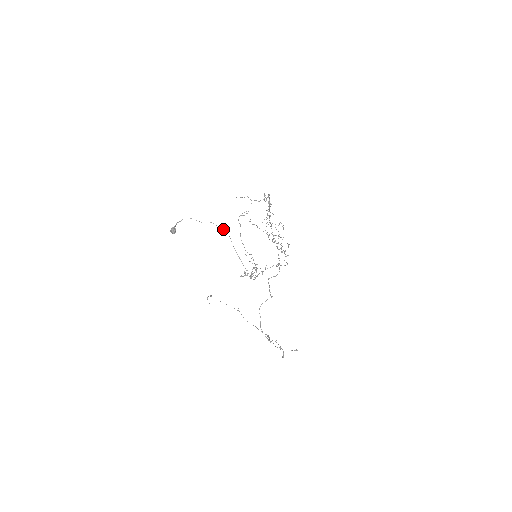
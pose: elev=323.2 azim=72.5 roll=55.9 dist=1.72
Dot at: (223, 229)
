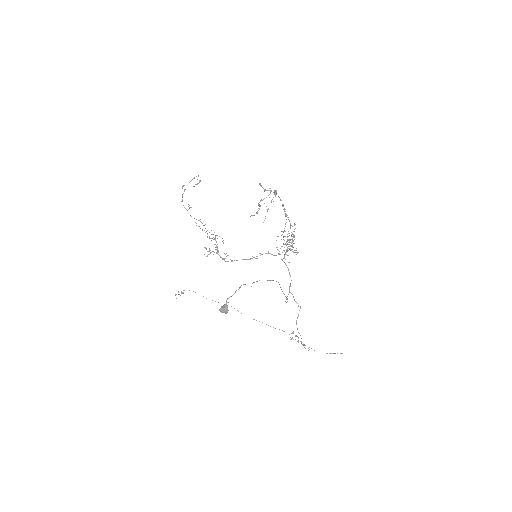
Dot at: (276, 281)
